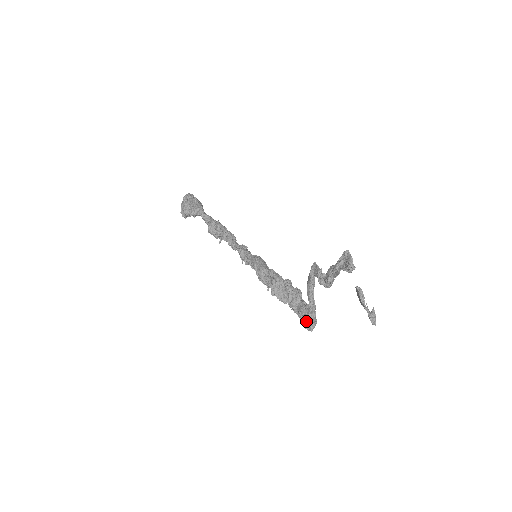
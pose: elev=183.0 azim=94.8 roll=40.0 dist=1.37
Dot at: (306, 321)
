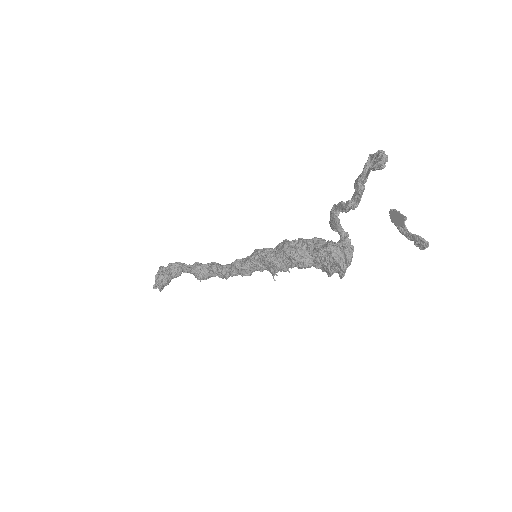
Dot at: (340, 250)
